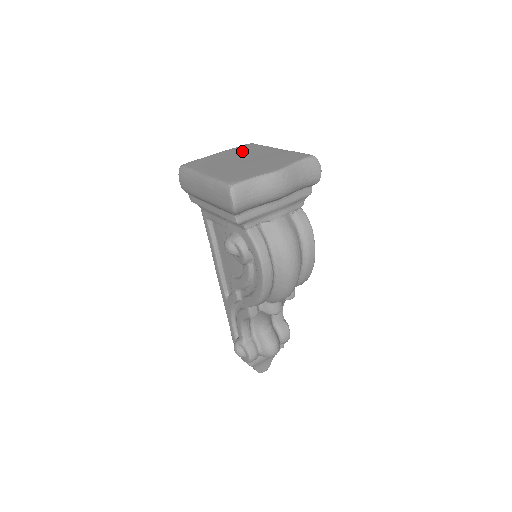
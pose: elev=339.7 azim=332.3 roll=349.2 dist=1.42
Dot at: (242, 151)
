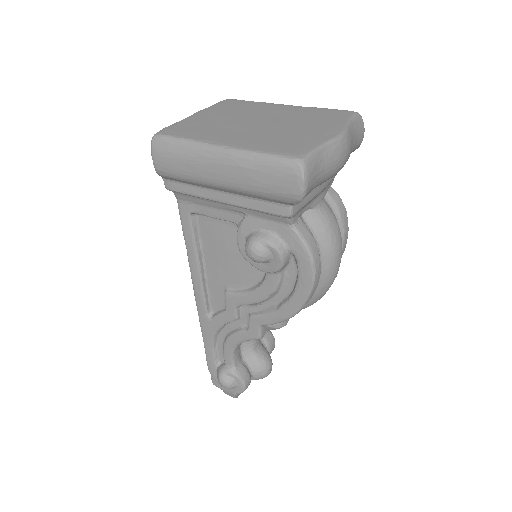
Dot at: (234, 109)
